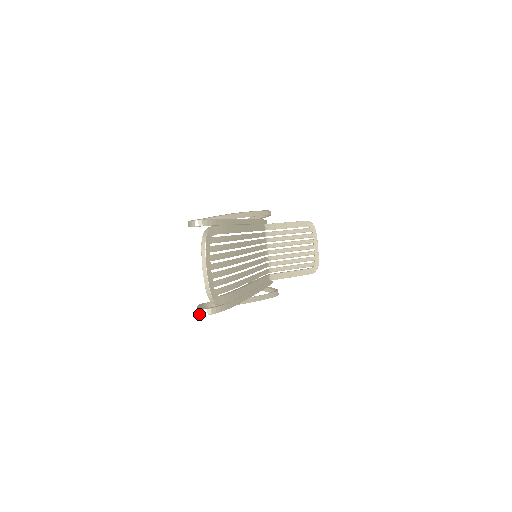
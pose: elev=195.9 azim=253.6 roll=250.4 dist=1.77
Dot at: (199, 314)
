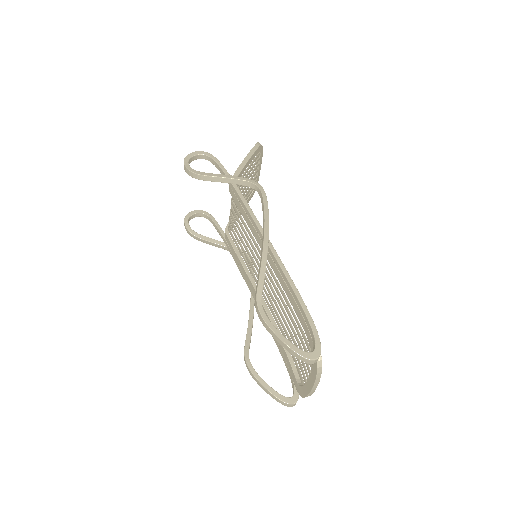
Dot at: occluded
